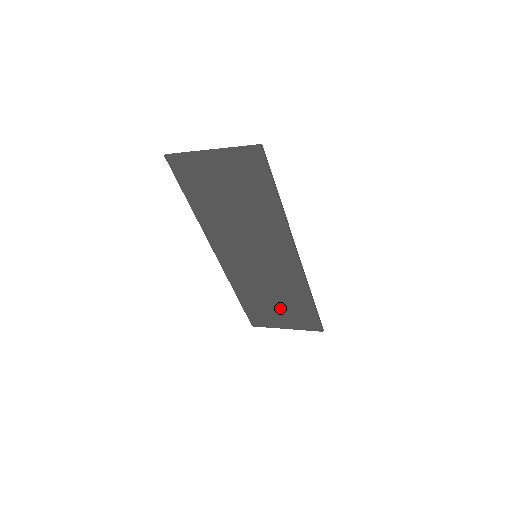
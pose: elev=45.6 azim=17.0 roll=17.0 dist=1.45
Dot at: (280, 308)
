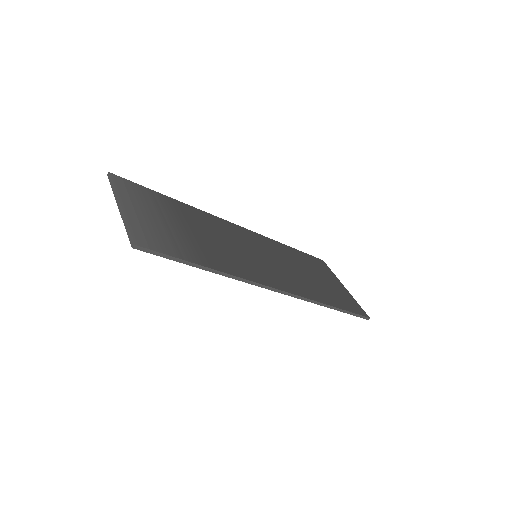
Dot at: occluded
